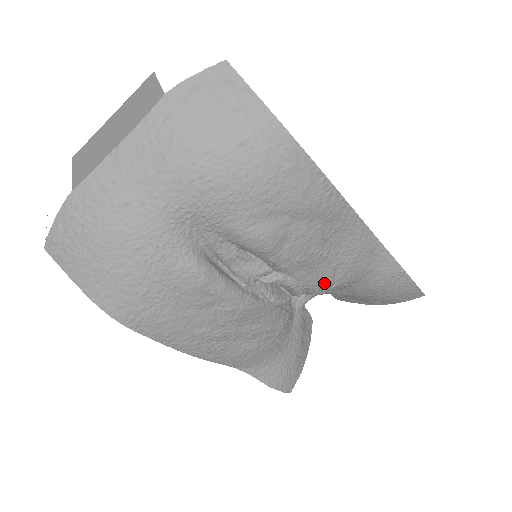
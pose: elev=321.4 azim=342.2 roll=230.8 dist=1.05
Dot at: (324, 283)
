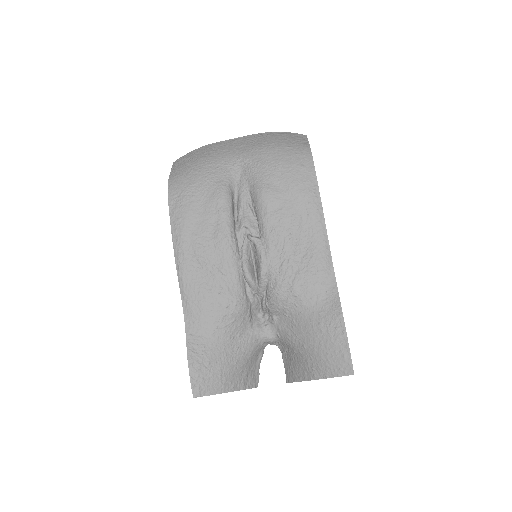
Dot at: (282, 275)
